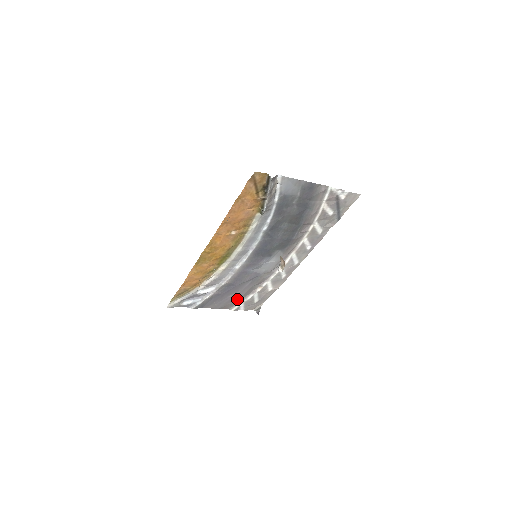
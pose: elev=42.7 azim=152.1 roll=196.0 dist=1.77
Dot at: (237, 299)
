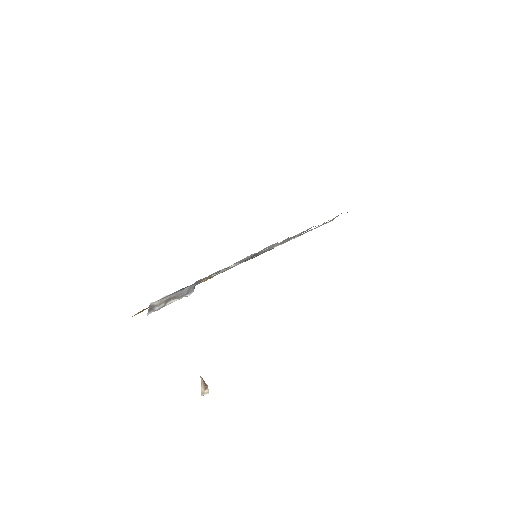
Dot at: occluded
